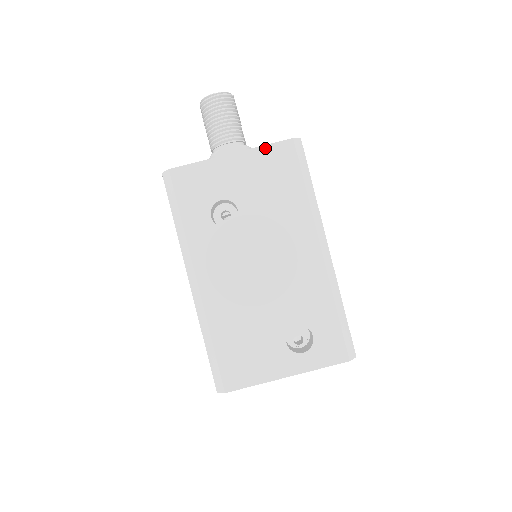
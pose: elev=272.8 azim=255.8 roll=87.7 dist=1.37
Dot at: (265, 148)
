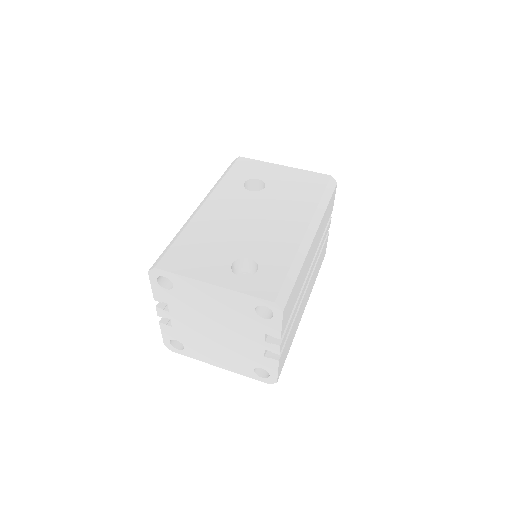
Dot at: (309, 172)
